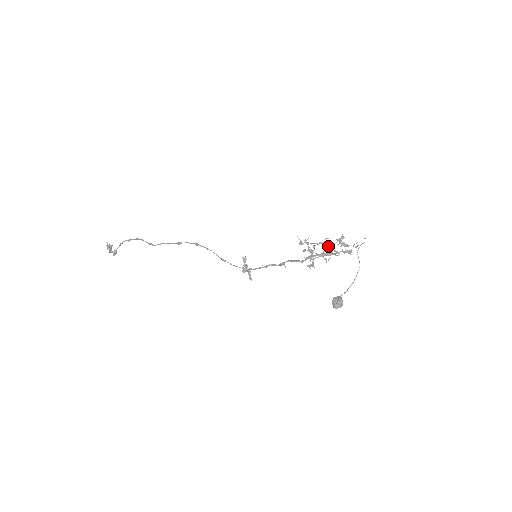
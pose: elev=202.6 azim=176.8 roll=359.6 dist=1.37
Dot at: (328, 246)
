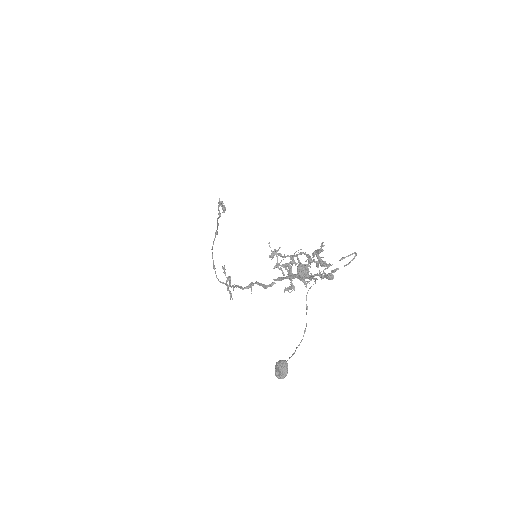
Dot at: (300, 263)
